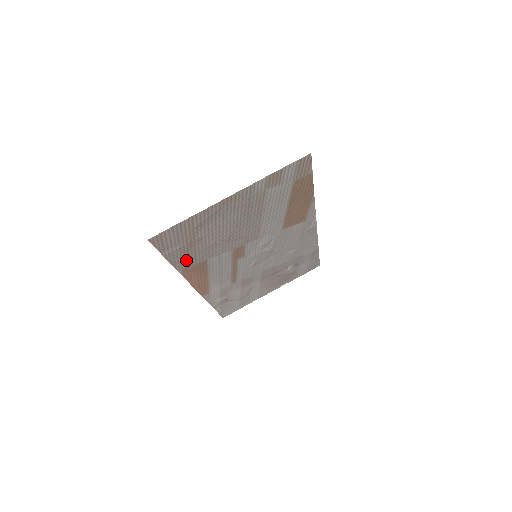
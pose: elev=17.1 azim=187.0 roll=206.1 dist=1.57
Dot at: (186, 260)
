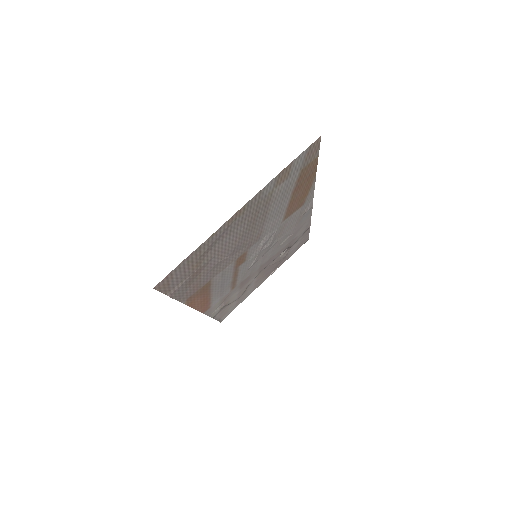
Dot at: (191, 289)
